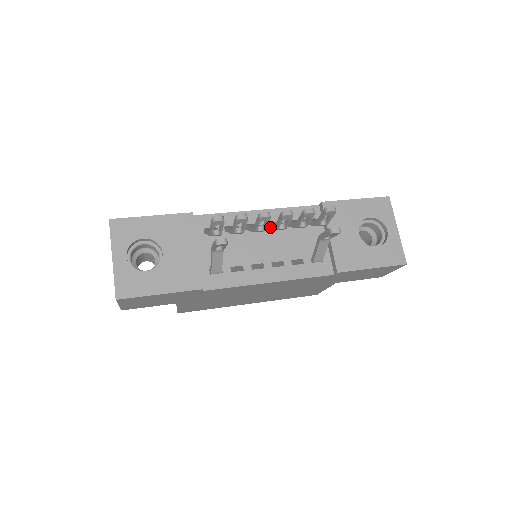
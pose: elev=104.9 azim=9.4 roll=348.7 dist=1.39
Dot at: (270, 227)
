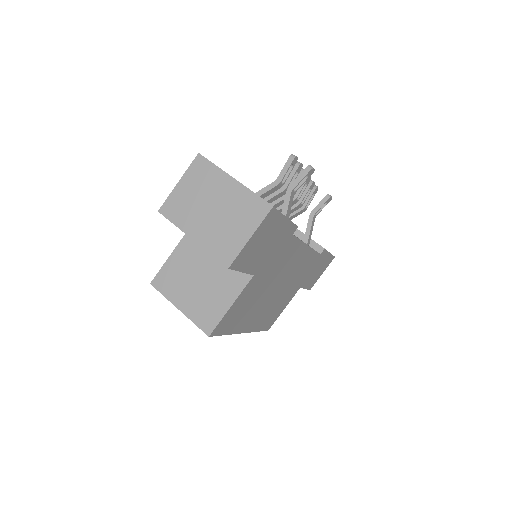
Dot at: (280, 207)
